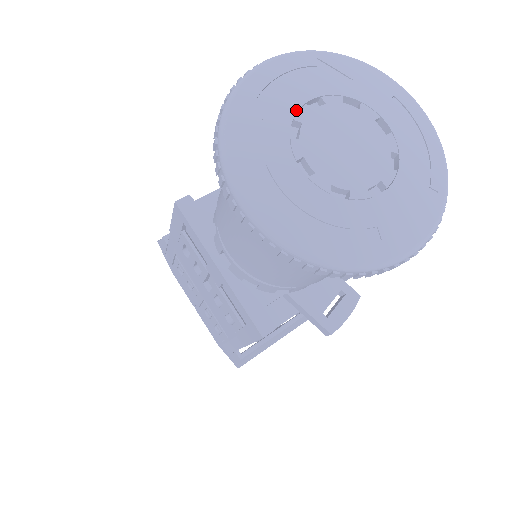
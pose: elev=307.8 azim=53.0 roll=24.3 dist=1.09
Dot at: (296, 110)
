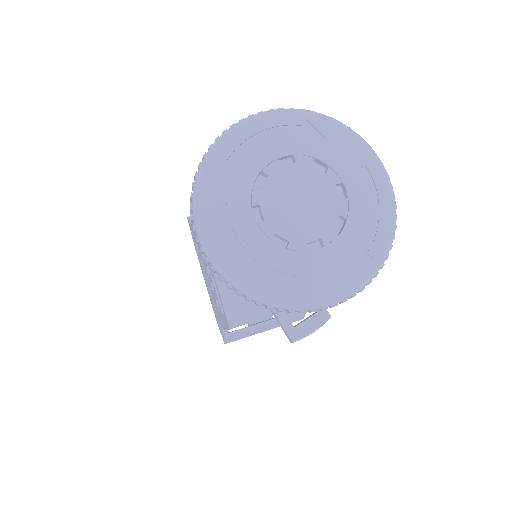
Dot at: (267, 163)
